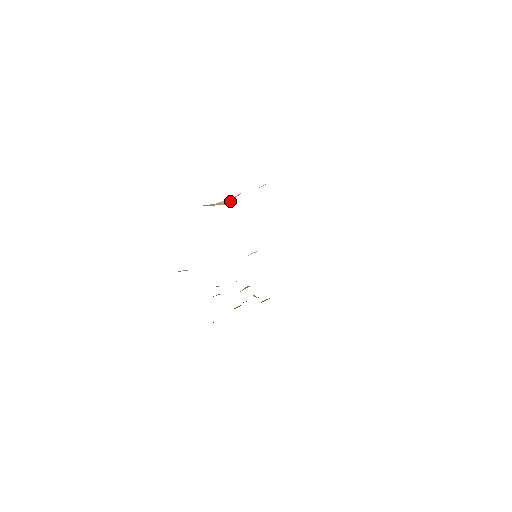
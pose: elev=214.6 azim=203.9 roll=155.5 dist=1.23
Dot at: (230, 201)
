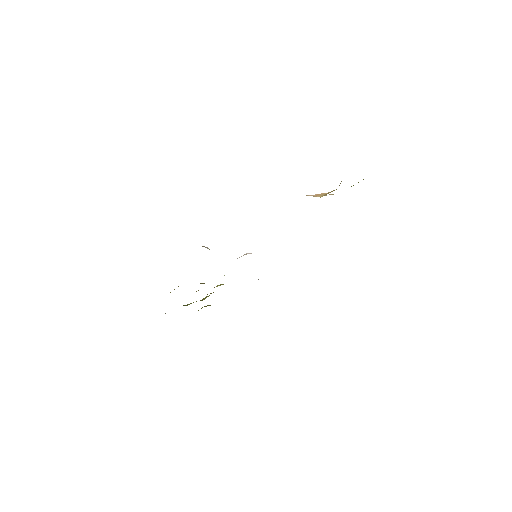
Dot at: (319, 196)
